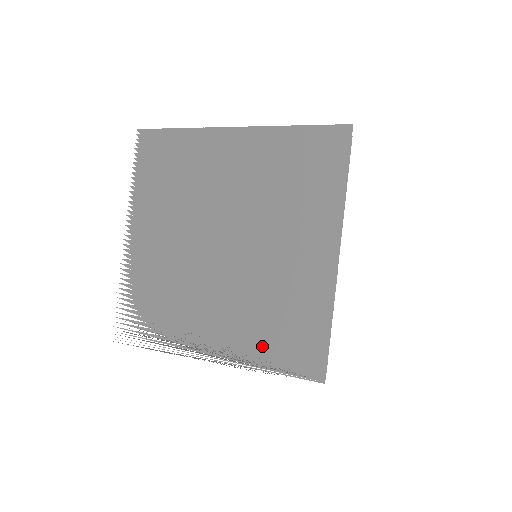
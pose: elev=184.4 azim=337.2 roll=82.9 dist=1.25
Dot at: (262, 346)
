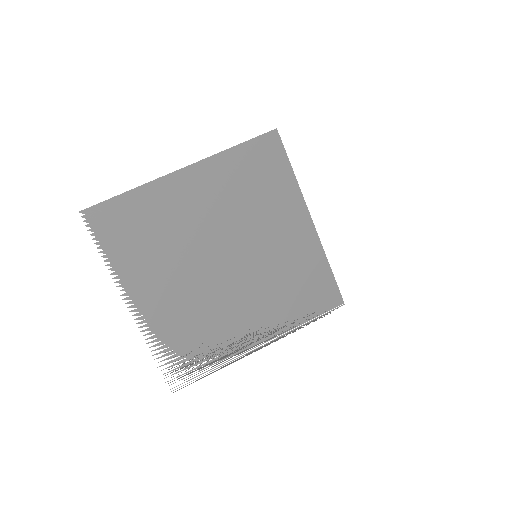
Dot at: (294, 311)
